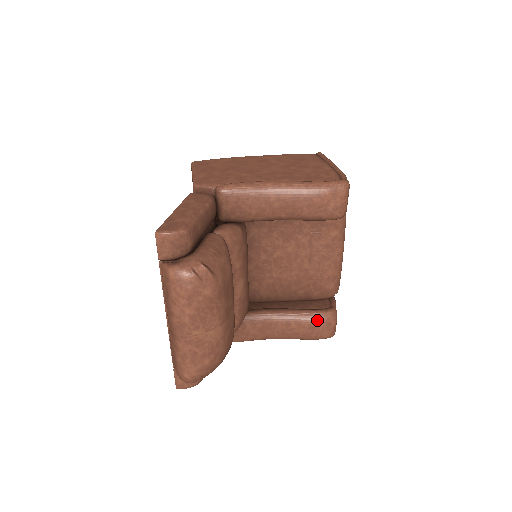
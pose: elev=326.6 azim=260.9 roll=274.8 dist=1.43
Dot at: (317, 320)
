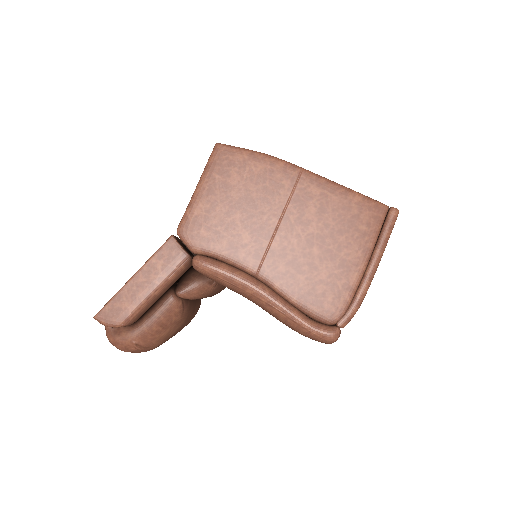
Dot at: occluded
